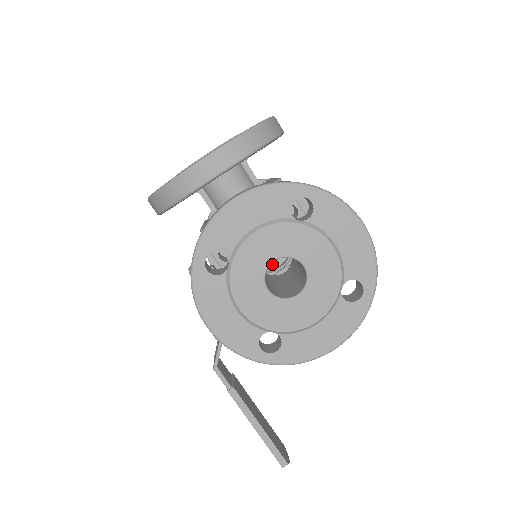
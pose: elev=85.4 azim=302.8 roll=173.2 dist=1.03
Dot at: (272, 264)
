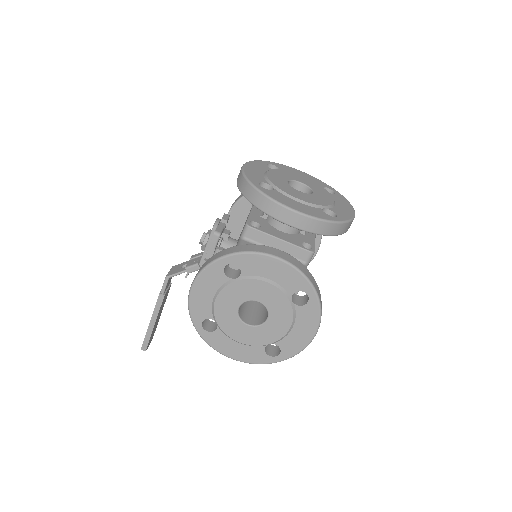
Dot at: occluded
